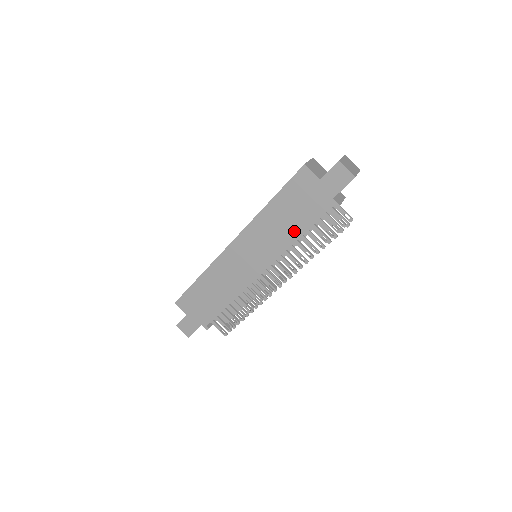
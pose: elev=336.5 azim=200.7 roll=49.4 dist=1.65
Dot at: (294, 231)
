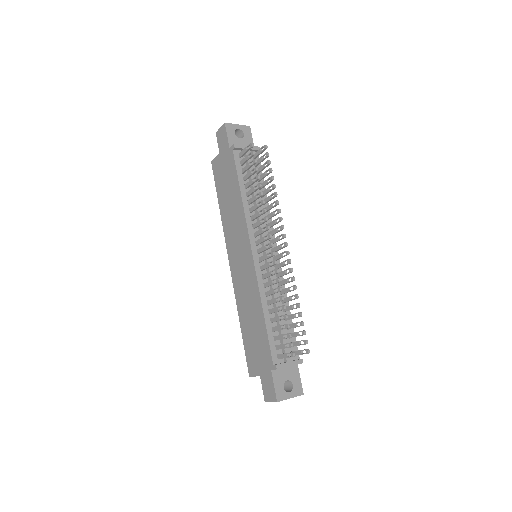
Dot at: (237, 196)
